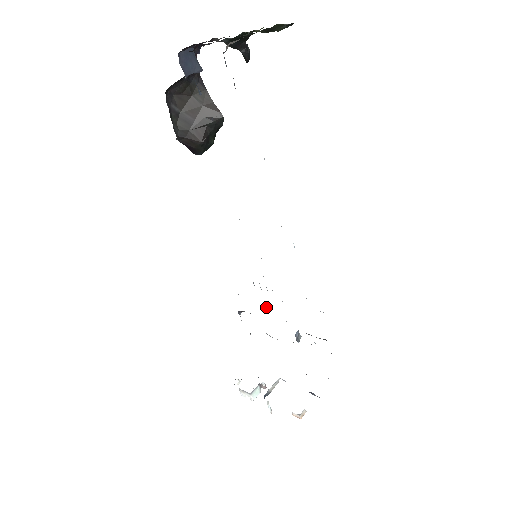
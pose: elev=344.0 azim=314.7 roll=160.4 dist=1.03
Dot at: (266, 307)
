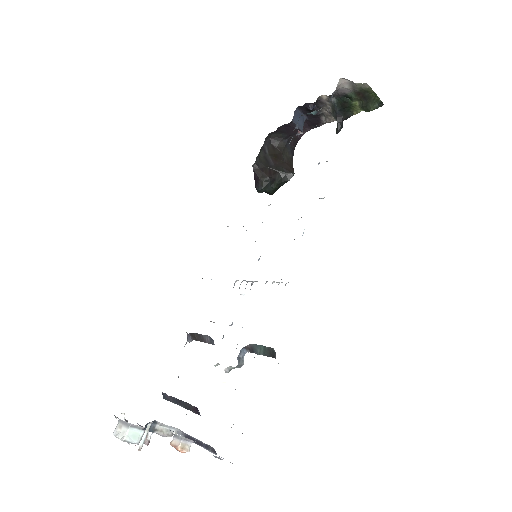
Dot at: occluded
